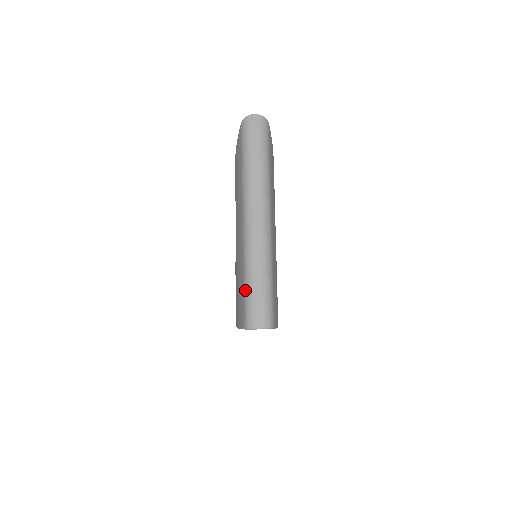
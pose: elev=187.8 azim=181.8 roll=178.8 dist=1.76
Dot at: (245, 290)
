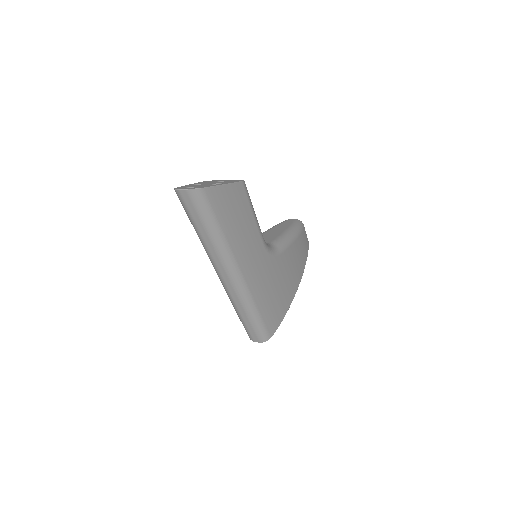
Dot at: occluded
